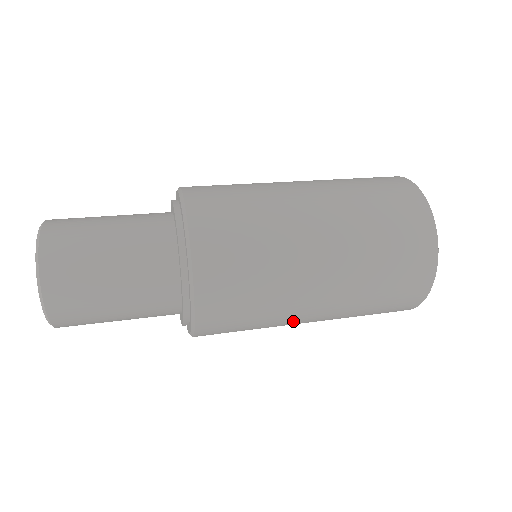
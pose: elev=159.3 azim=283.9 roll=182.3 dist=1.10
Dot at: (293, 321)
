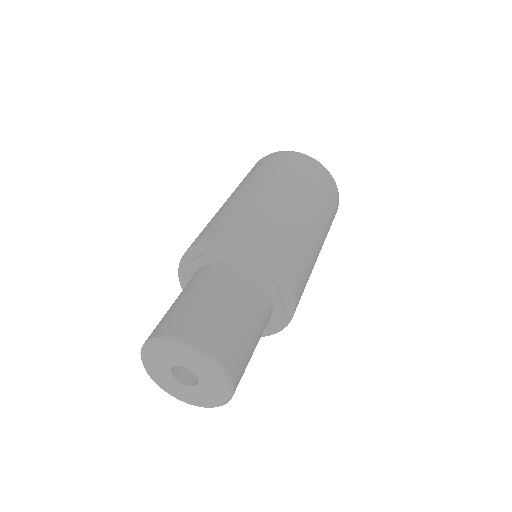
Dot at: (316, 255)
